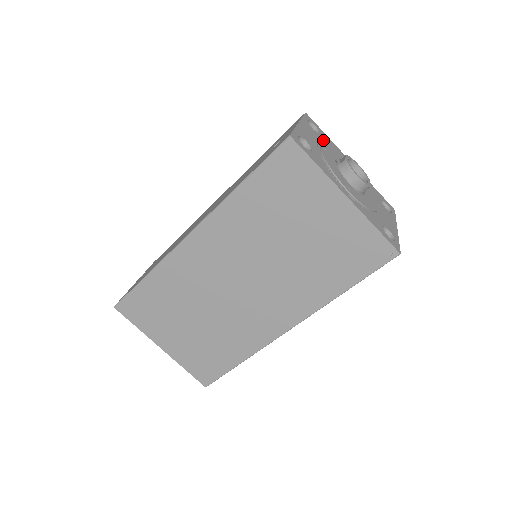
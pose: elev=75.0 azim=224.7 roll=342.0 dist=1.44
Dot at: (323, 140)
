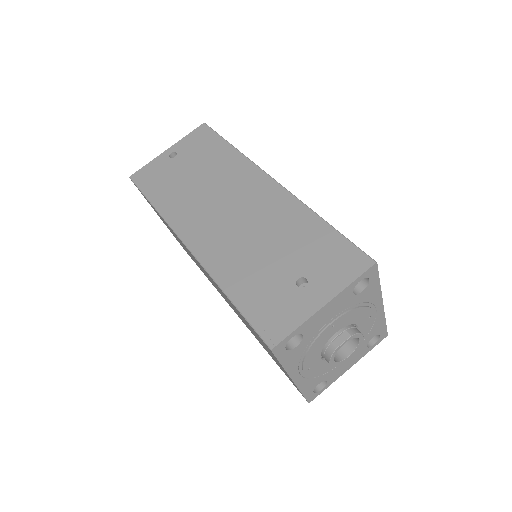
Dot at: (355, 302)
